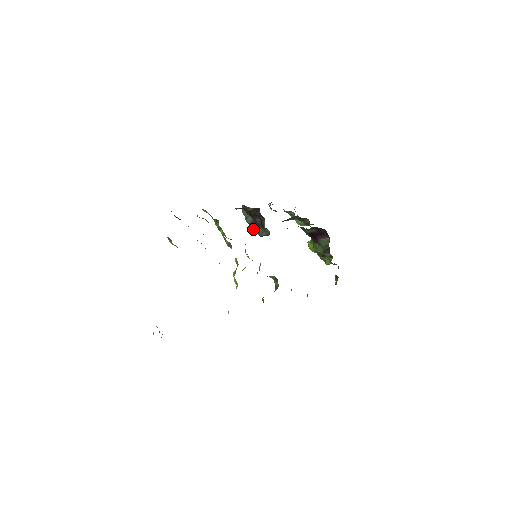
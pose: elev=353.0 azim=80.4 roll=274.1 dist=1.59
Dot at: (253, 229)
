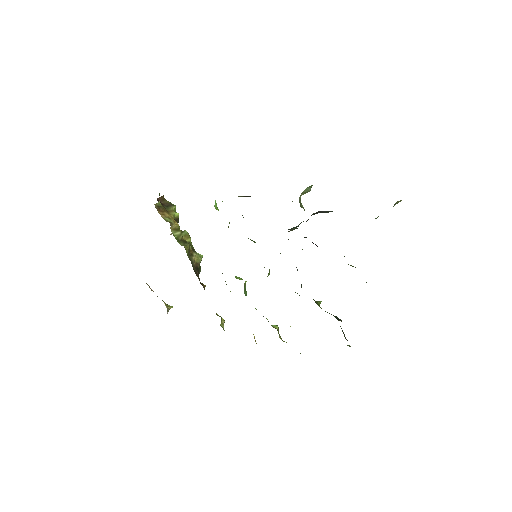
Dot at: occluded
